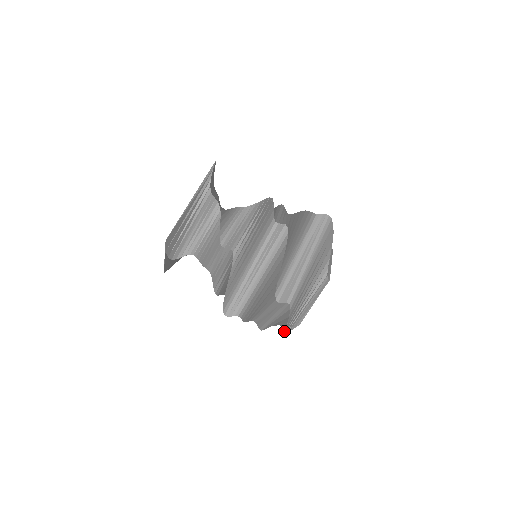
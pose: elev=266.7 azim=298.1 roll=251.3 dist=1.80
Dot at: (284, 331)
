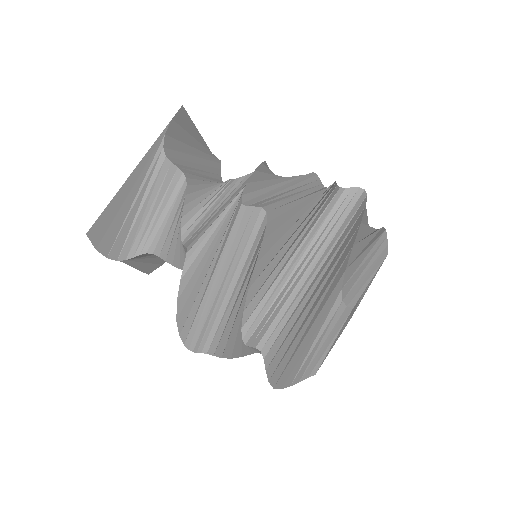
Dot at: occluded
